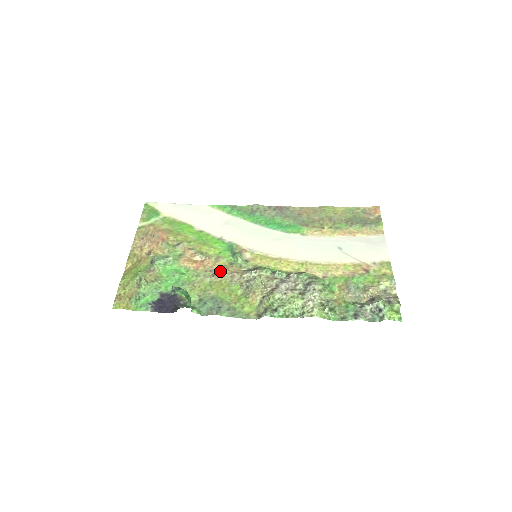
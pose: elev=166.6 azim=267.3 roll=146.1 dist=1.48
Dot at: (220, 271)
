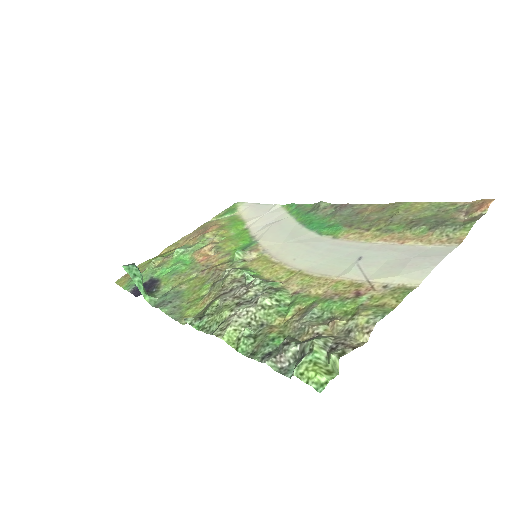
Dot at: (212, 267)
